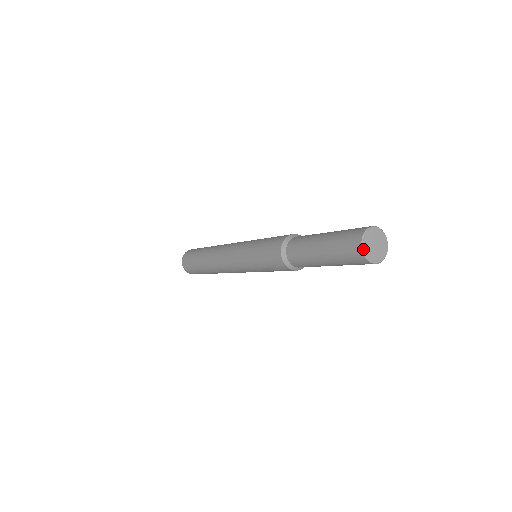
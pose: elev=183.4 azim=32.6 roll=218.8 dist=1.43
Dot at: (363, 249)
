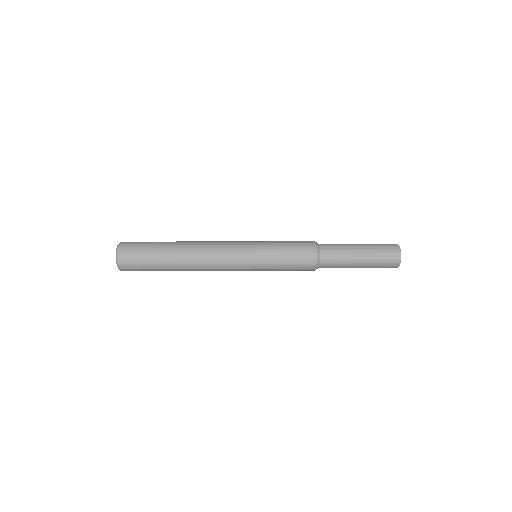
Dot at: occluded
